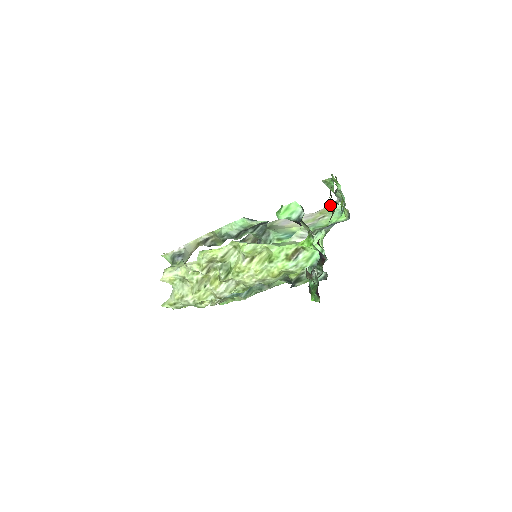
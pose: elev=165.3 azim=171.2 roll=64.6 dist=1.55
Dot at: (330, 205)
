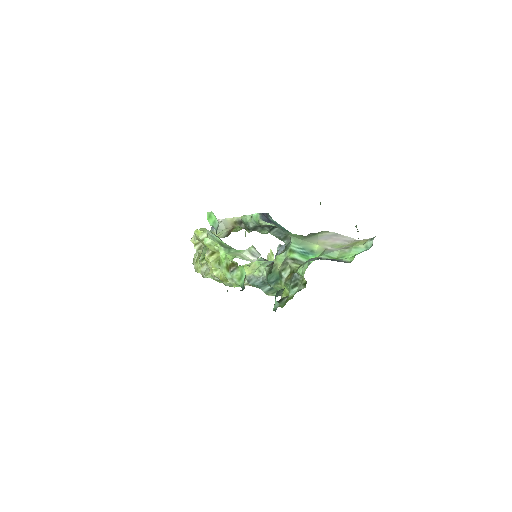
Dot at: occluded
